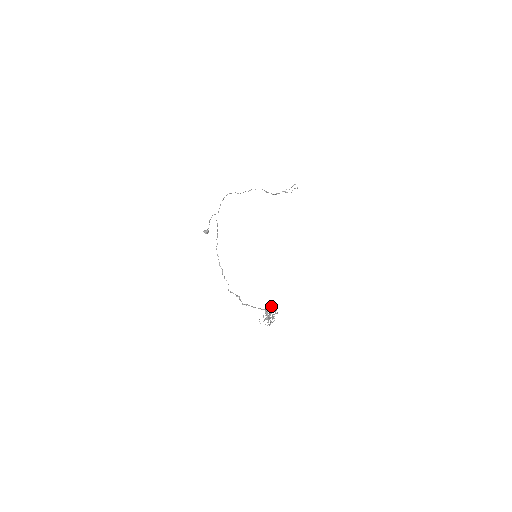
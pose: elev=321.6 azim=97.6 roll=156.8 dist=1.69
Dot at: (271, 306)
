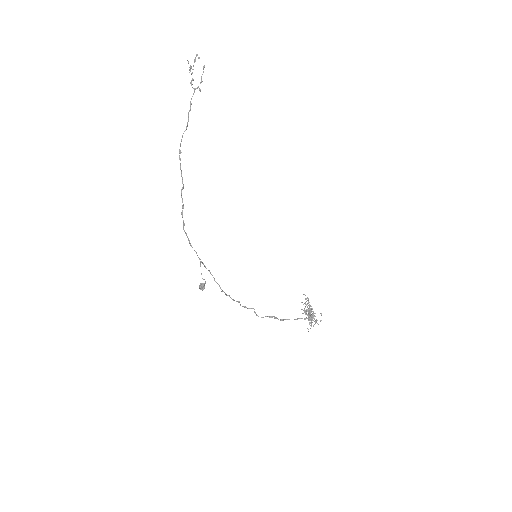
Dot at: (305, 303)
